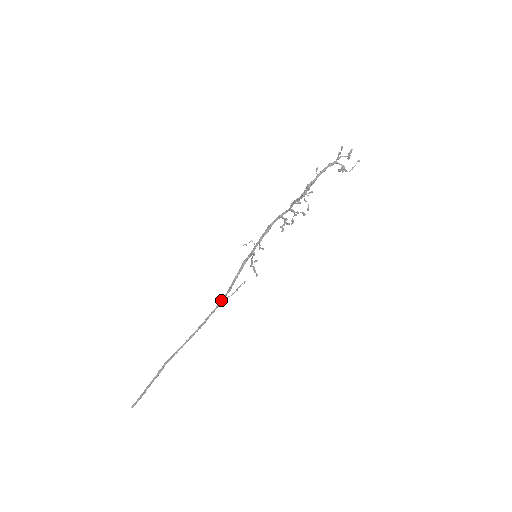
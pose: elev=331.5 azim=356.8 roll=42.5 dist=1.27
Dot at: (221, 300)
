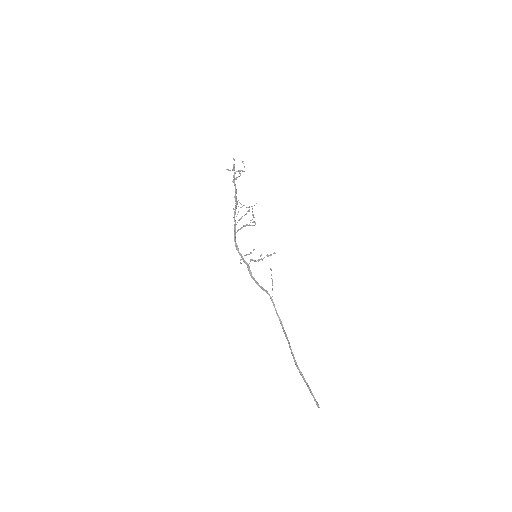
Dot at: (270, 298)
